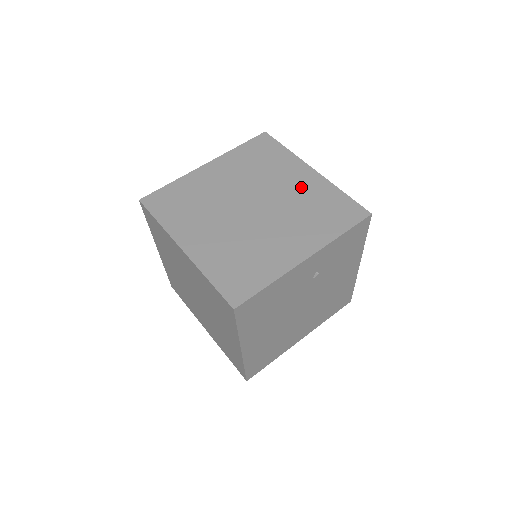
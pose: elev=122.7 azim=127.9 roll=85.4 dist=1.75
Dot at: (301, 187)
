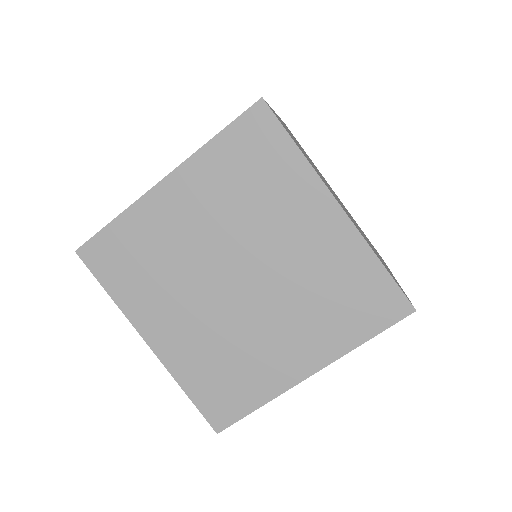
Dot at: (315, 246)
